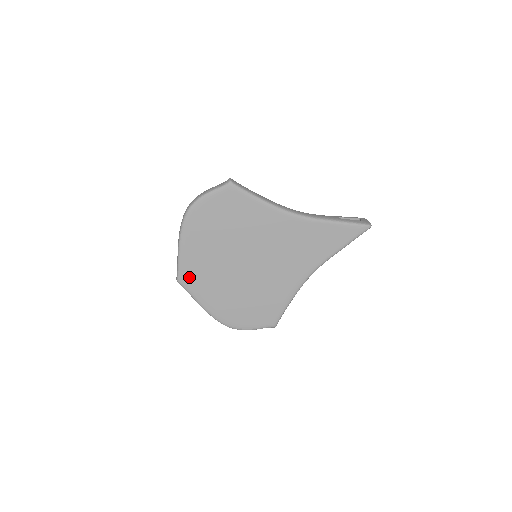
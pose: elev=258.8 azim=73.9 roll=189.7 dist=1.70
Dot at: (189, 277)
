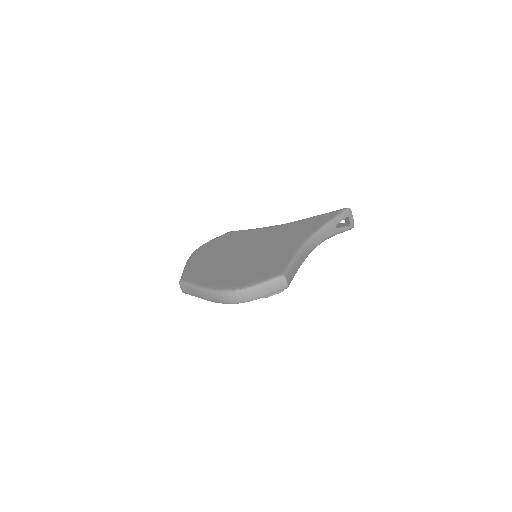
Dot at: (191, 275)
